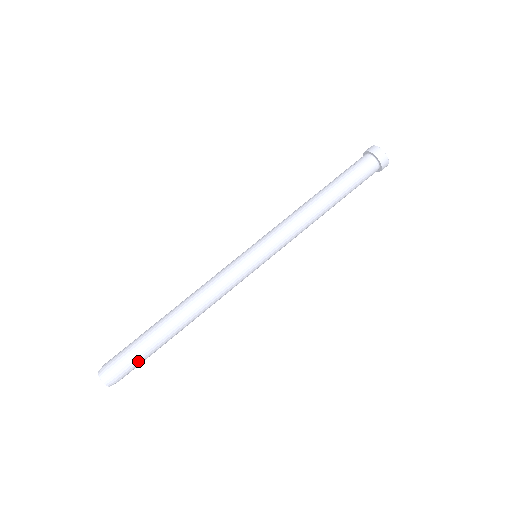
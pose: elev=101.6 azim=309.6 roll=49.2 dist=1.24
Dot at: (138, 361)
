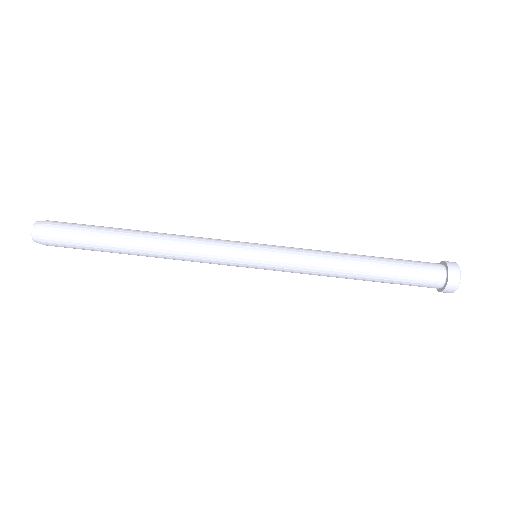
Dot at: (78, 248)
